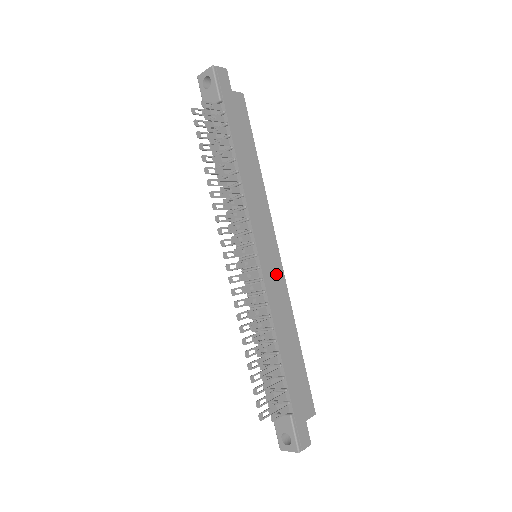
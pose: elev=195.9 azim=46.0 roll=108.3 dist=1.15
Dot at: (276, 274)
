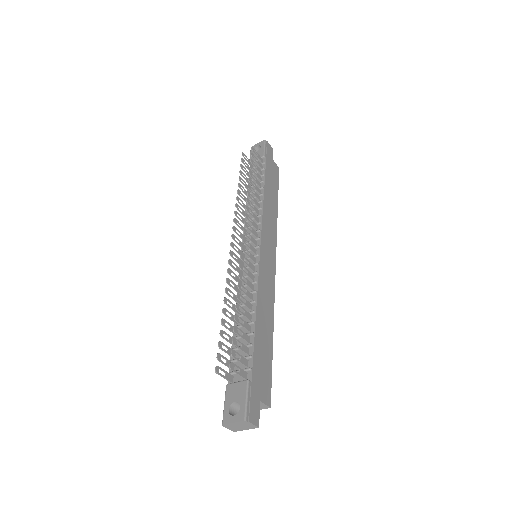
Dot at: (269, 272)
